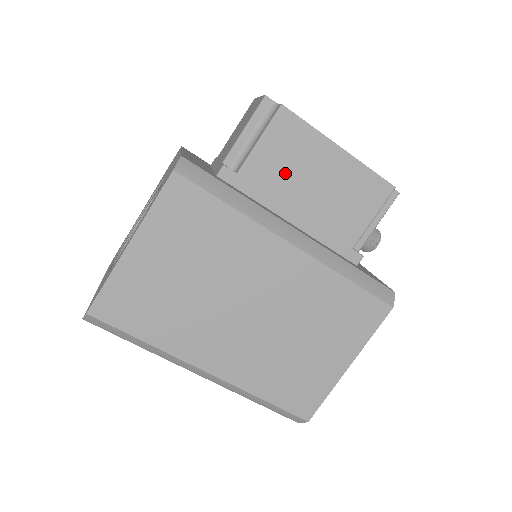
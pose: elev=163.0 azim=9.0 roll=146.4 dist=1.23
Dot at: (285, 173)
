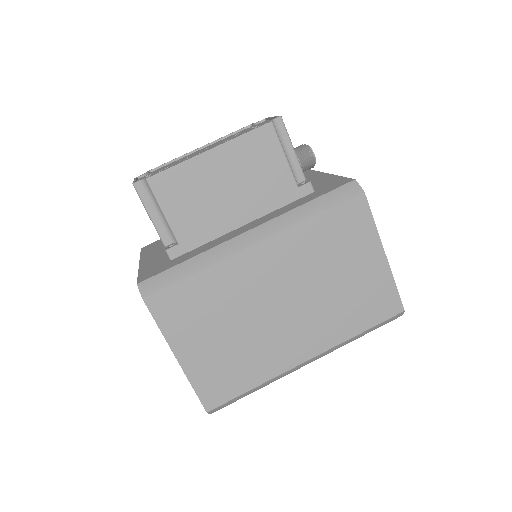
Dot at: (201, 207)
